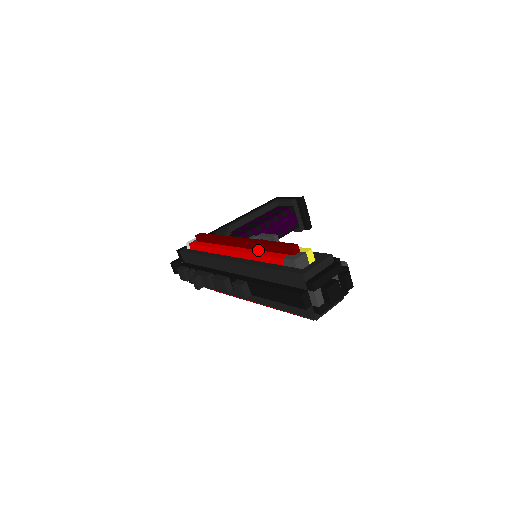
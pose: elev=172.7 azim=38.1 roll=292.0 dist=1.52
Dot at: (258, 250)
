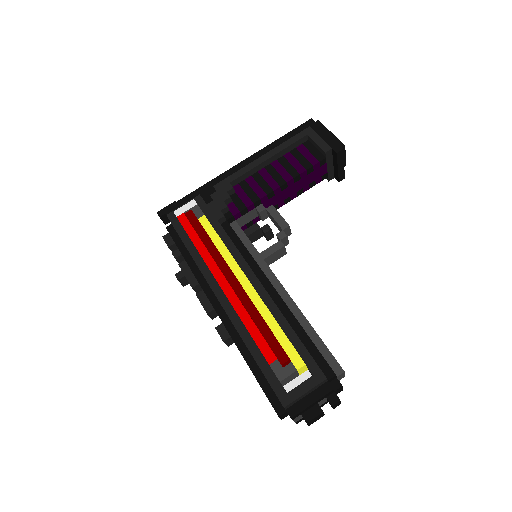
Dot at: (248, 315)
